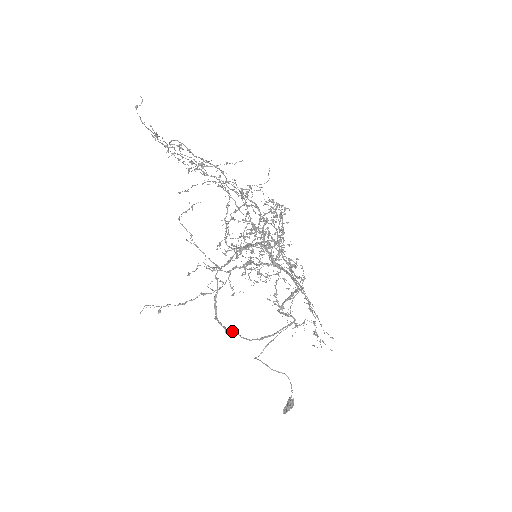
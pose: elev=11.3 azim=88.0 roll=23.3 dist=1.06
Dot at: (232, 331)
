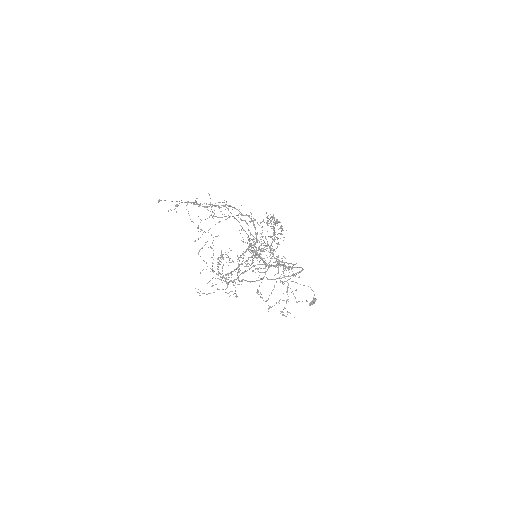
Dot at: (258, 280)
